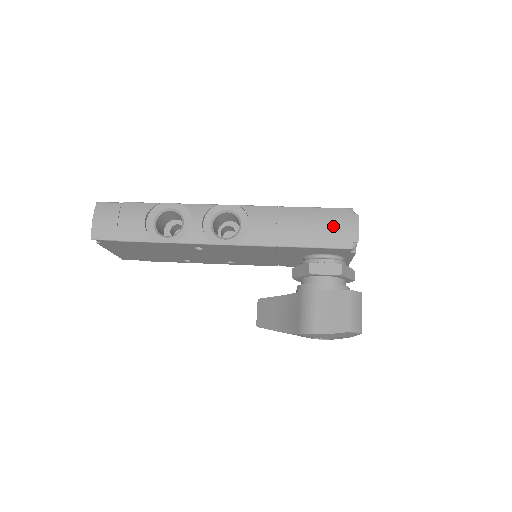
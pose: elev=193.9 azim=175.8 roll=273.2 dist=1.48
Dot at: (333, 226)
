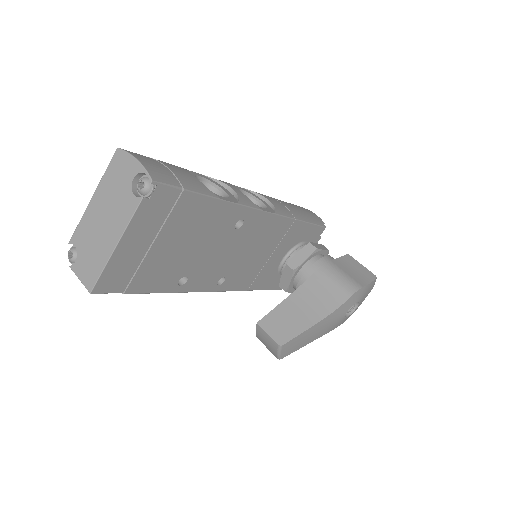
Dot at: (306, 211)
